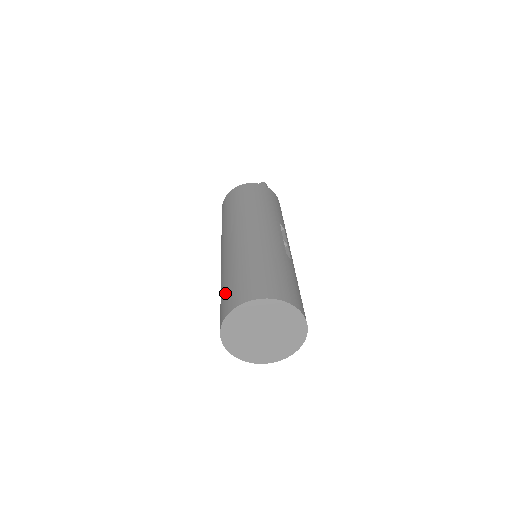
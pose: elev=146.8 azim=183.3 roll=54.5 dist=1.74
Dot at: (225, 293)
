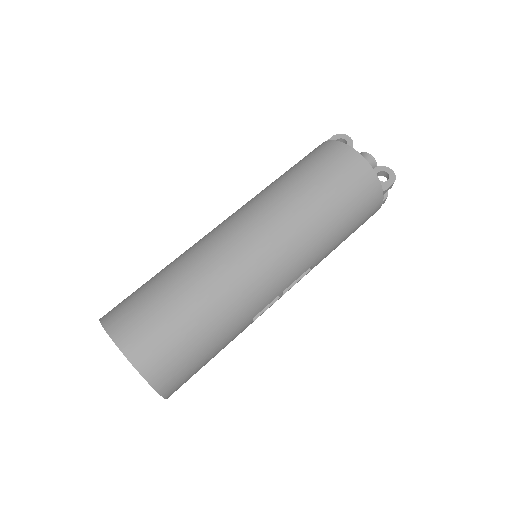
Dot at: (145, 300)
